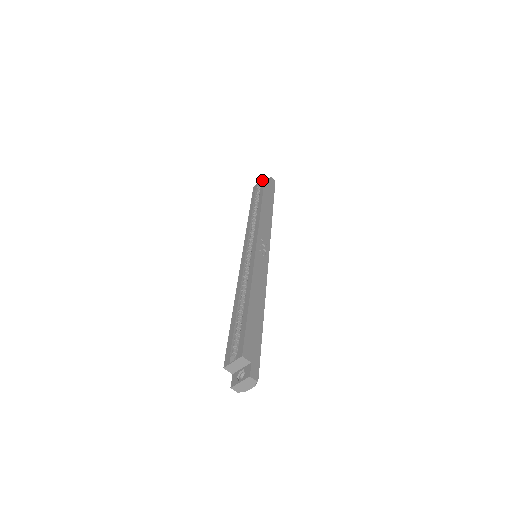
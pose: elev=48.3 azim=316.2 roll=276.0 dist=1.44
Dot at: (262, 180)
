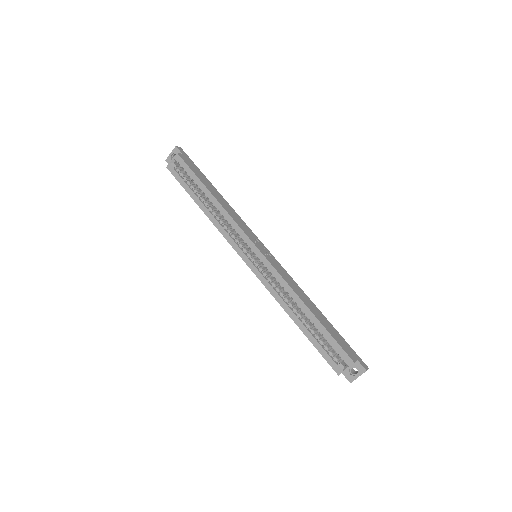
Dot at: (177, 159)
